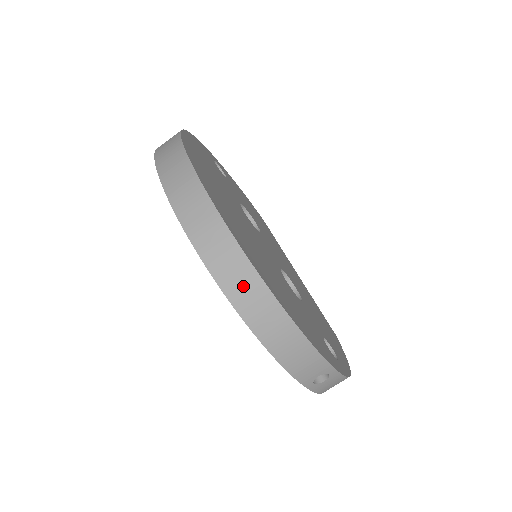
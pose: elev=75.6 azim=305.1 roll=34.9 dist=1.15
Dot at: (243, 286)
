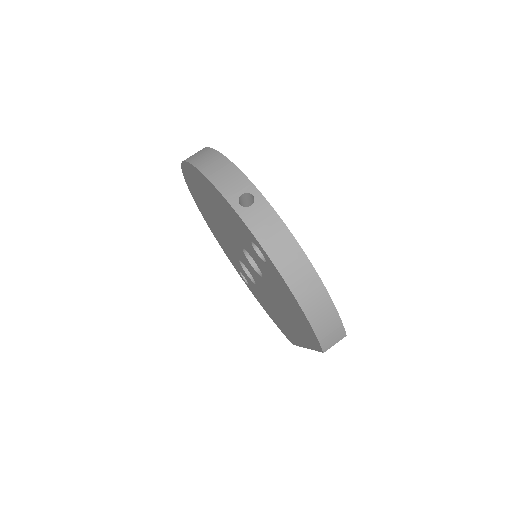
Dot at: (197, 154)
